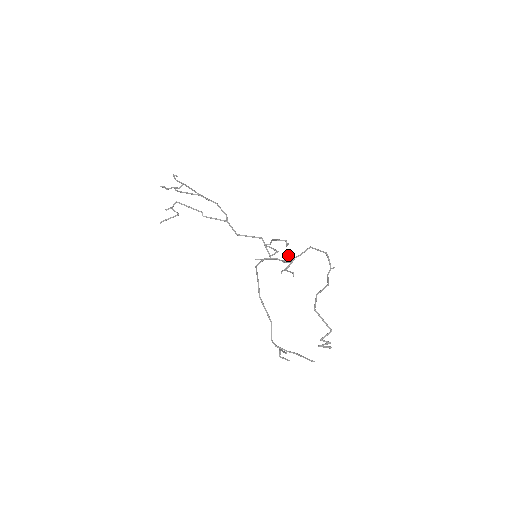
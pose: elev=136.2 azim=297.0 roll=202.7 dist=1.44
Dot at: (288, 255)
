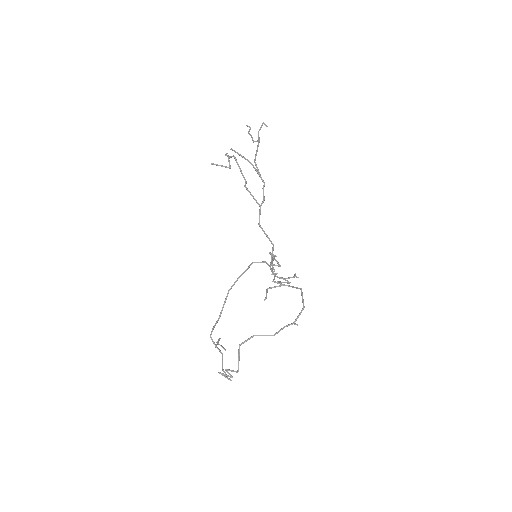
Dot at: occluded
